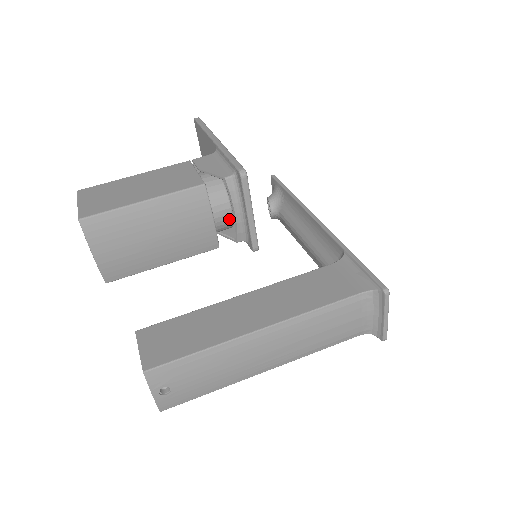
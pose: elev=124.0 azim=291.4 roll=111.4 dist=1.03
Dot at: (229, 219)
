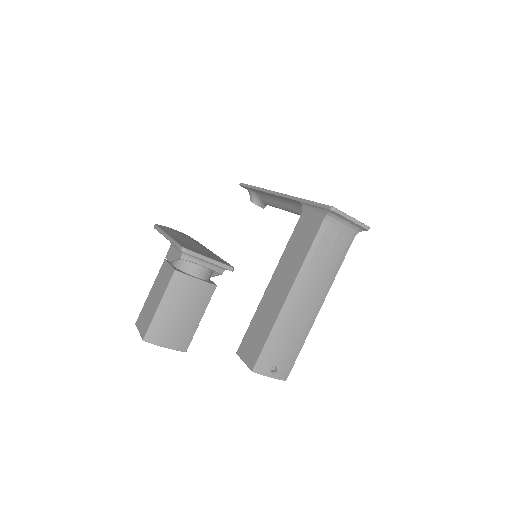
Dot at: (205, 270)
